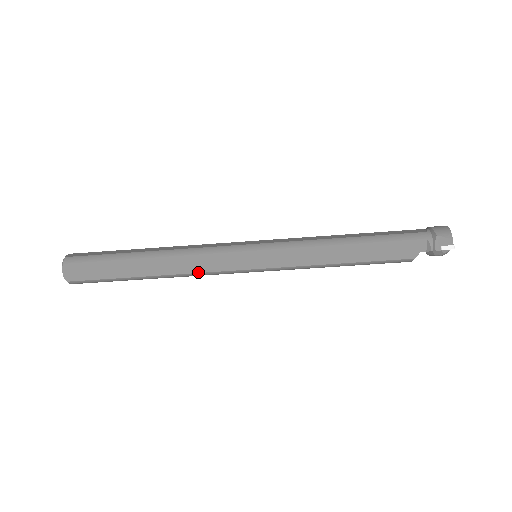
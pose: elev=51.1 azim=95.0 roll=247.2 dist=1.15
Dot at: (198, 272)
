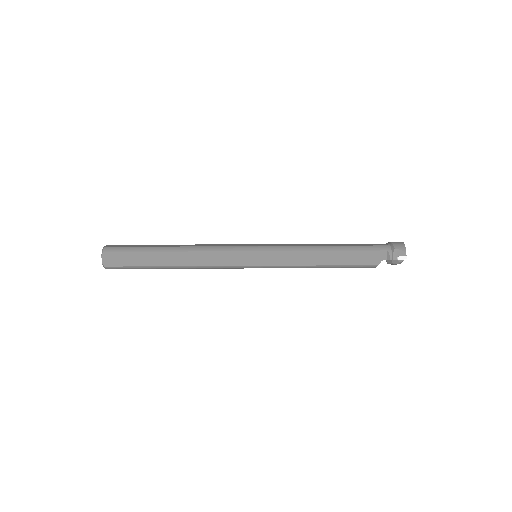
Dot at: (210, 265)
